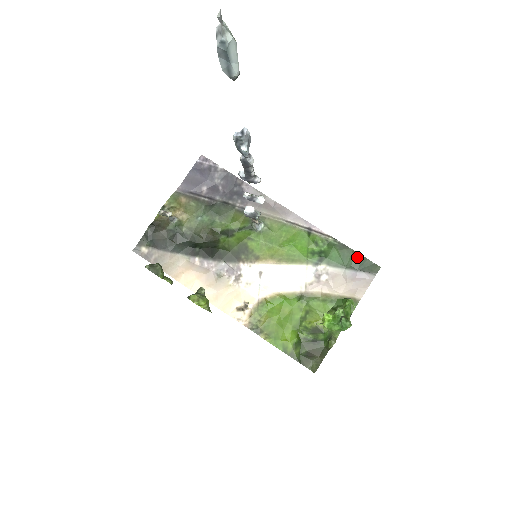
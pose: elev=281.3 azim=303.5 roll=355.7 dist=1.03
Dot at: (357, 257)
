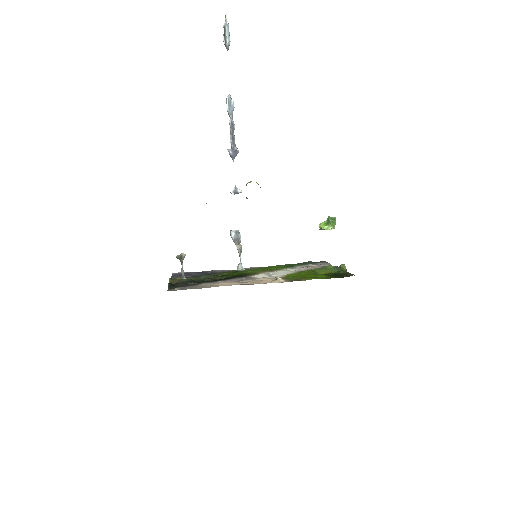
Dot at: (308, 262)
